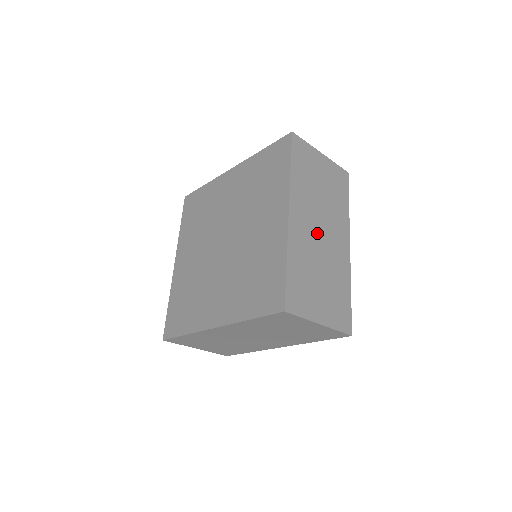
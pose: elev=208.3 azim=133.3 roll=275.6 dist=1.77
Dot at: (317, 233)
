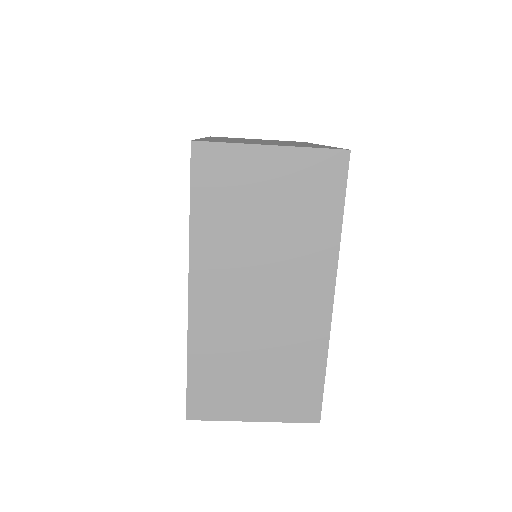
Dot at: (251, 302)
